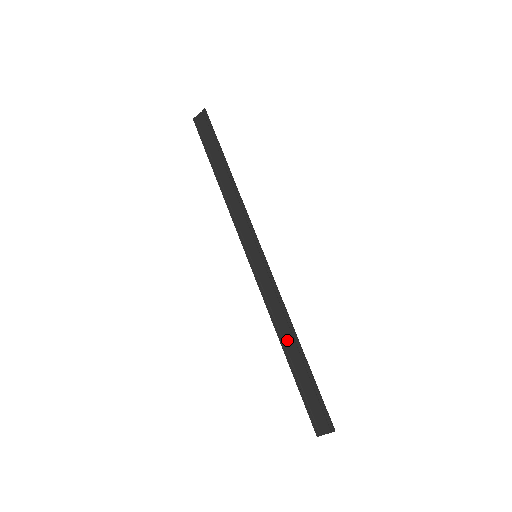
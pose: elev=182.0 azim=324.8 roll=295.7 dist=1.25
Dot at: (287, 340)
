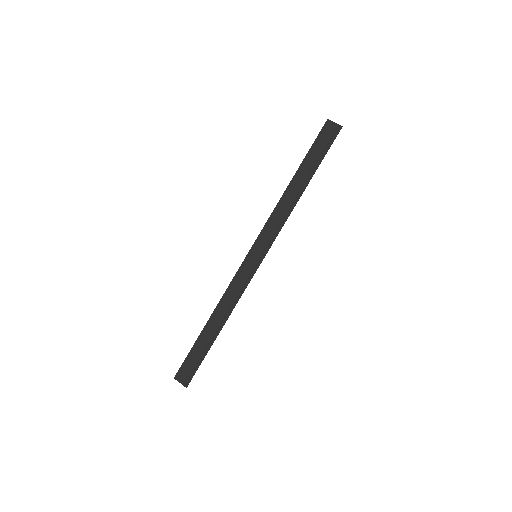
Dot at: (216, 319)
